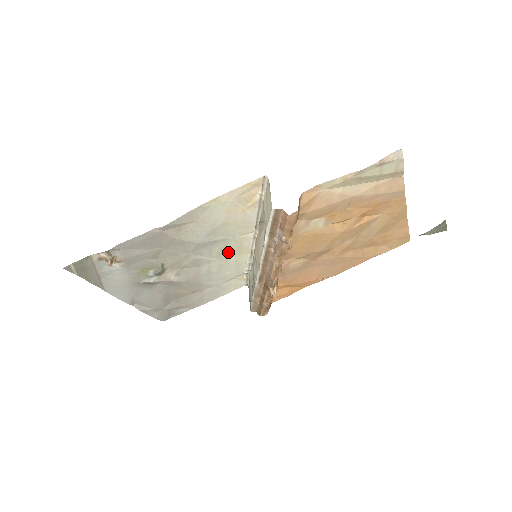
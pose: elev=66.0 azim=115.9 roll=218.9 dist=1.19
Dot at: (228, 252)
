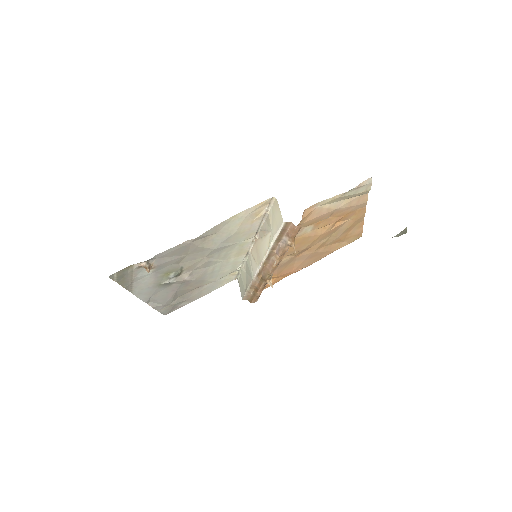
Dot at: (231, 254)
